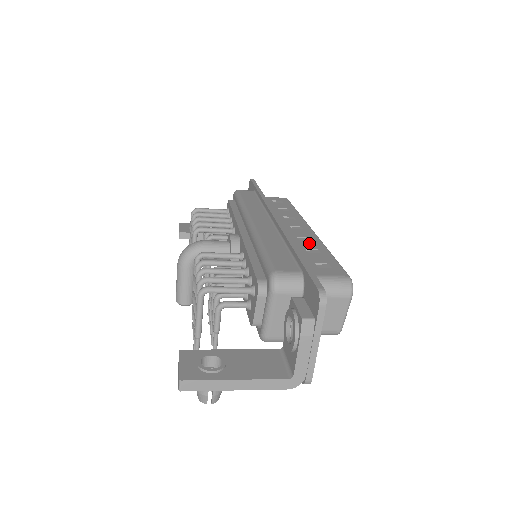
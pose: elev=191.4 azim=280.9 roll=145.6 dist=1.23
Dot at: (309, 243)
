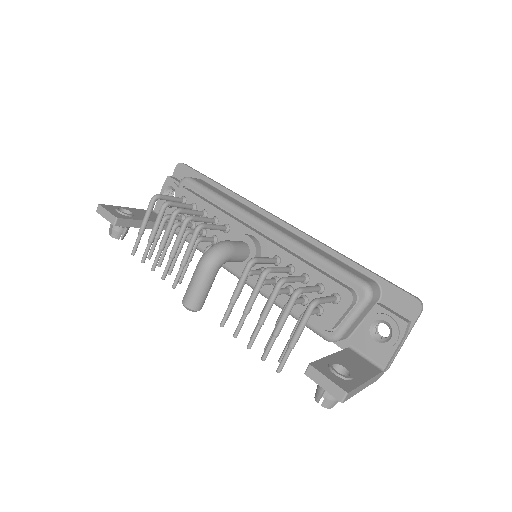
Dot at: occluded
